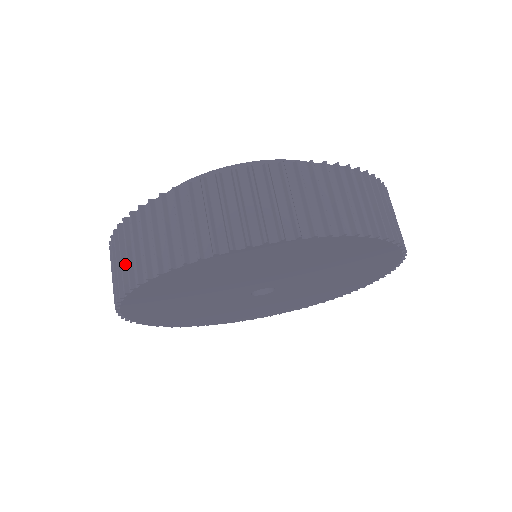
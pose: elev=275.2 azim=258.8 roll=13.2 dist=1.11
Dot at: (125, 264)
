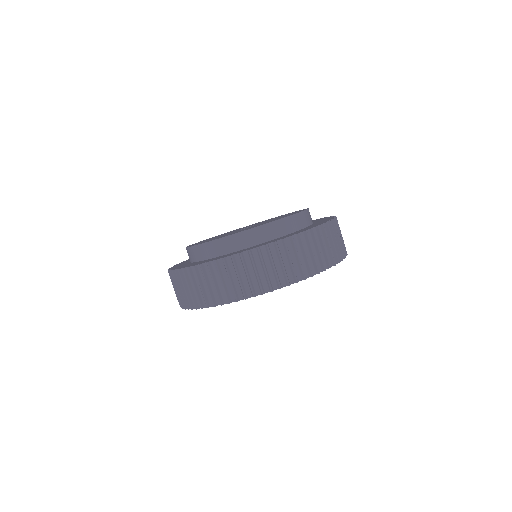
Dot at: (193, 292)
